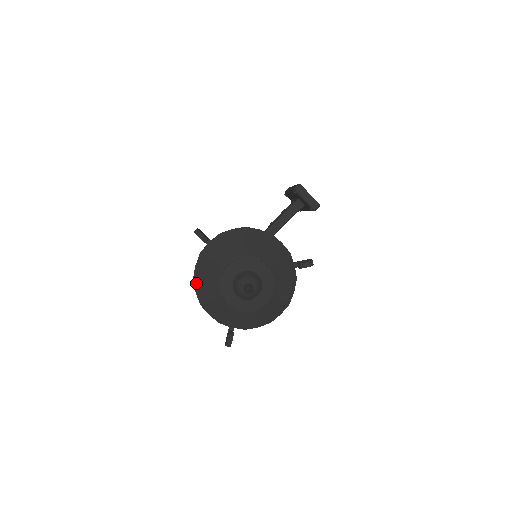
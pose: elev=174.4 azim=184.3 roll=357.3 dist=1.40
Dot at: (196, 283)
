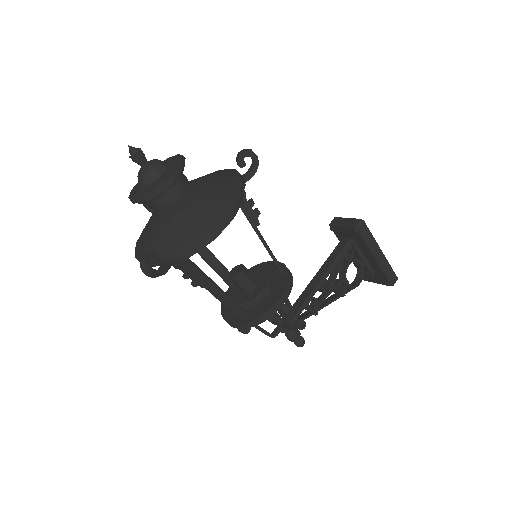
Dot at: (137, 243)
